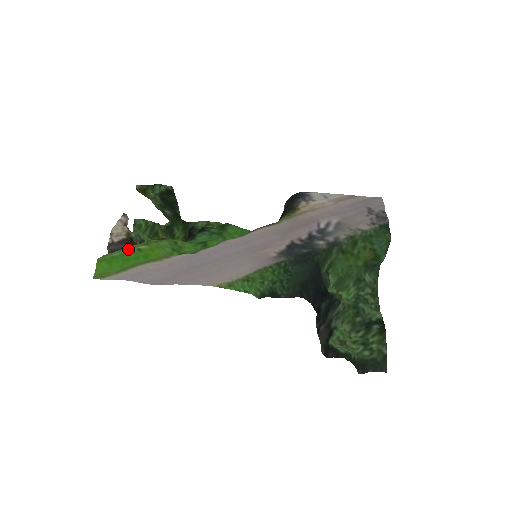
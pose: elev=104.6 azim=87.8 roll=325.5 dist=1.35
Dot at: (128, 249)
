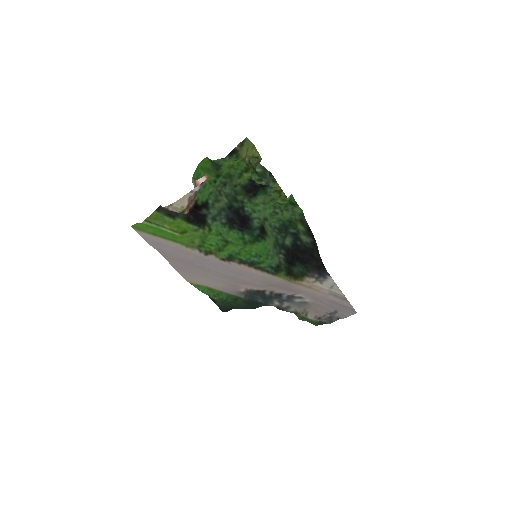
Dot at: (168, 228)
